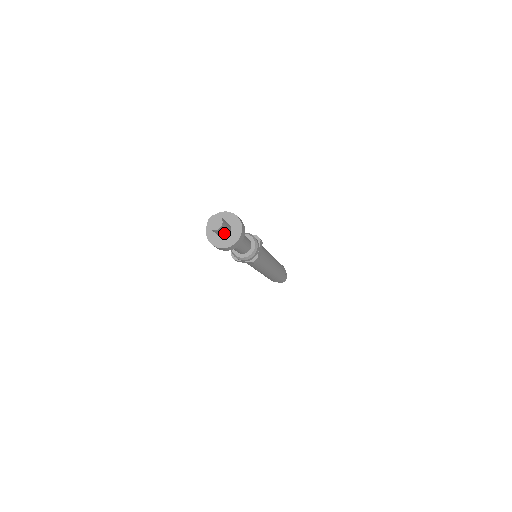
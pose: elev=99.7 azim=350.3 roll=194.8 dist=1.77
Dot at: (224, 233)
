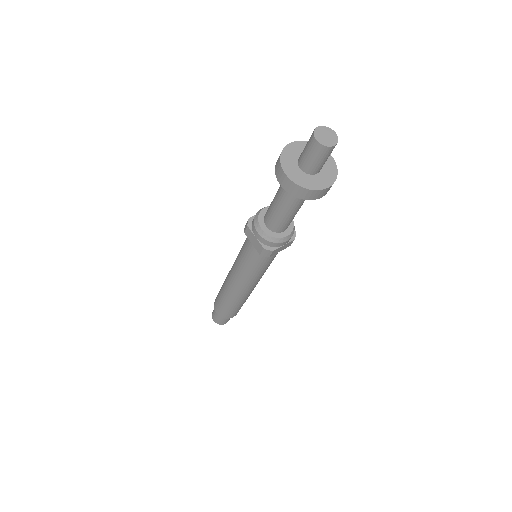
Dot at: (313, 163)
